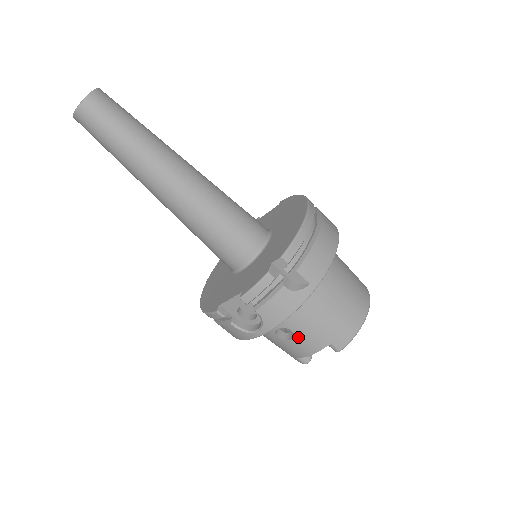
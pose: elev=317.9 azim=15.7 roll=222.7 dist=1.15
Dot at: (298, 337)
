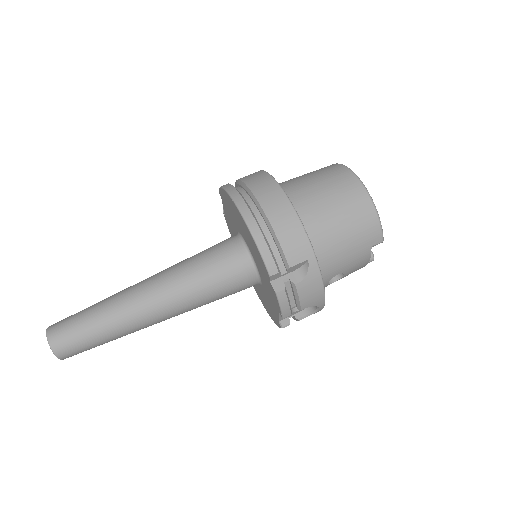
Dot at: (346, 271)
